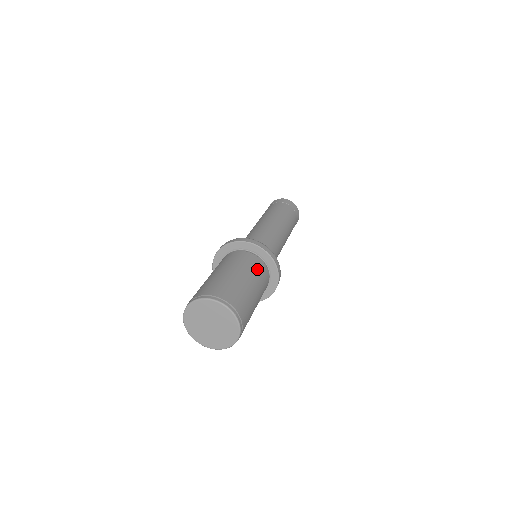
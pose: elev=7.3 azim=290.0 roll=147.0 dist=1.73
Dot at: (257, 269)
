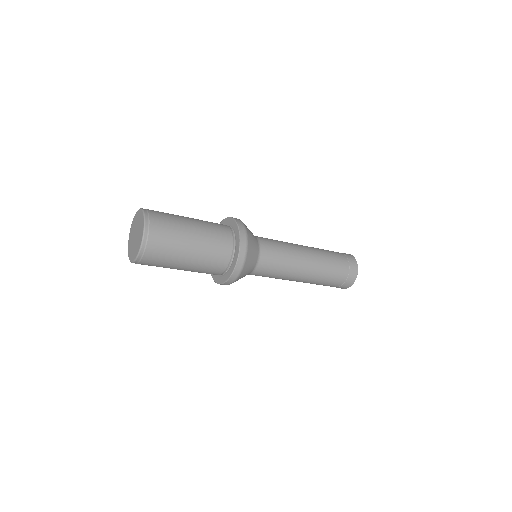
Dot at: (216, 252)
